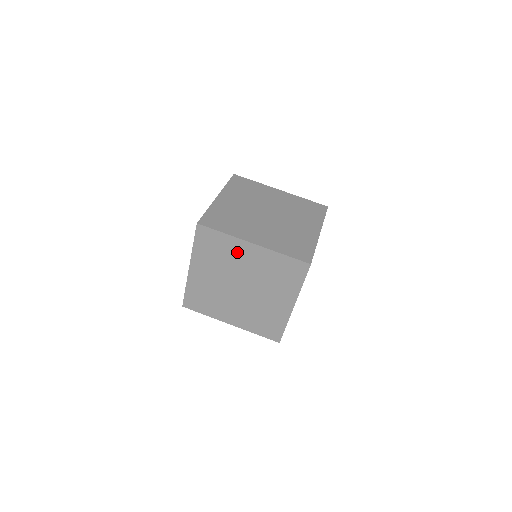
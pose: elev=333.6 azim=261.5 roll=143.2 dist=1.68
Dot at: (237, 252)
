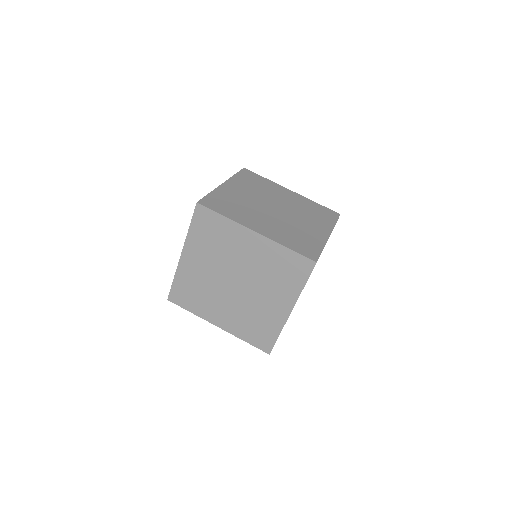
Dot at: (236, 240)
